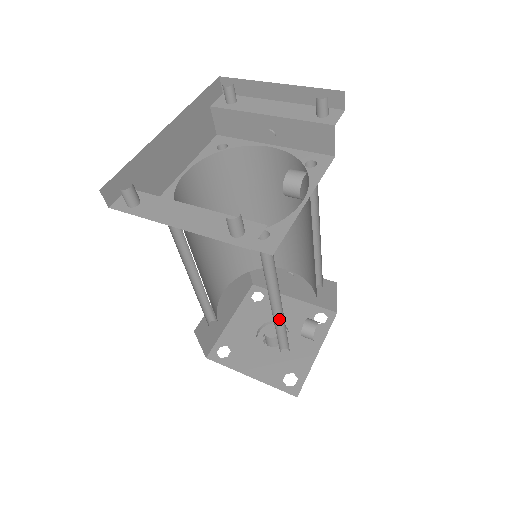
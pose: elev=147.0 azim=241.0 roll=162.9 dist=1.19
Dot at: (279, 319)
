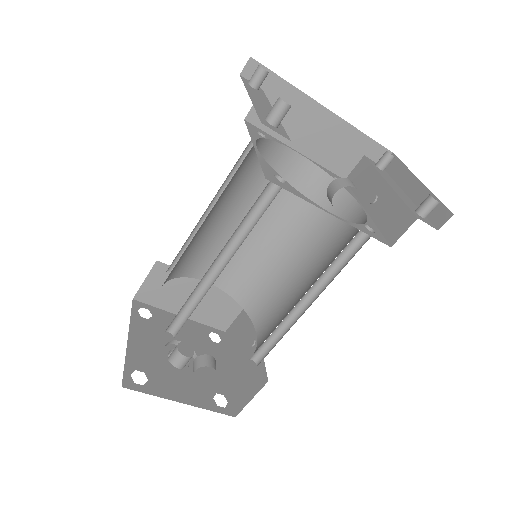
Dot at: (203, 293)
